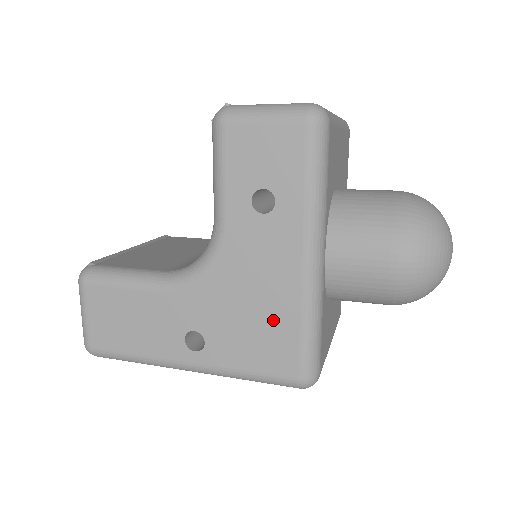
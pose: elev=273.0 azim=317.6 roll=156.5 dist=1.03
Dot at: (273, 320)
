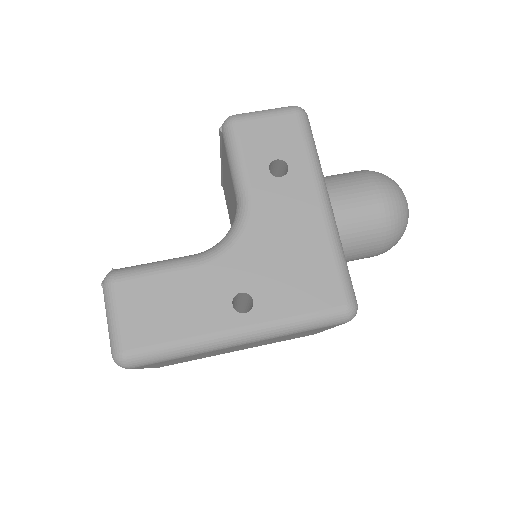
Dot at: (310, 259)
